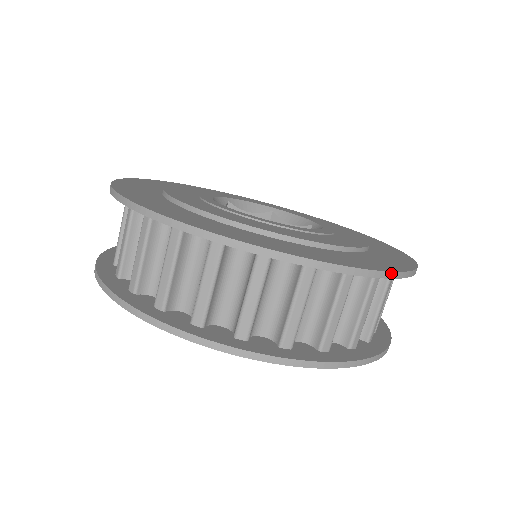
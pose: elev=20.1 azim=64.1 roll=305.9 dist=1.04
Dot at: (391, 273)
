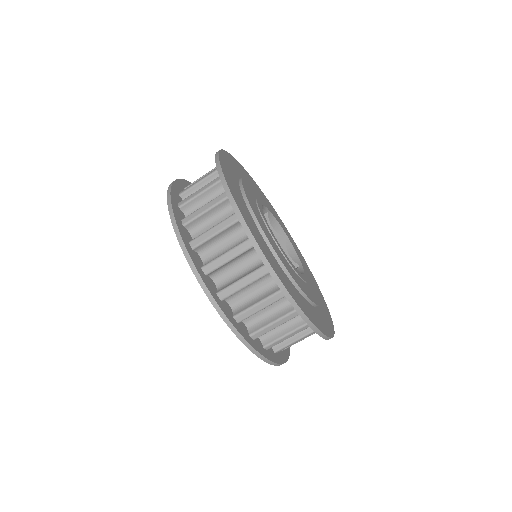
Dot at: (317, 329)
